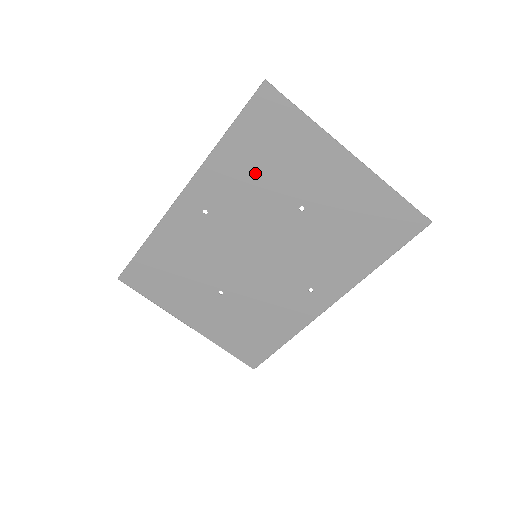
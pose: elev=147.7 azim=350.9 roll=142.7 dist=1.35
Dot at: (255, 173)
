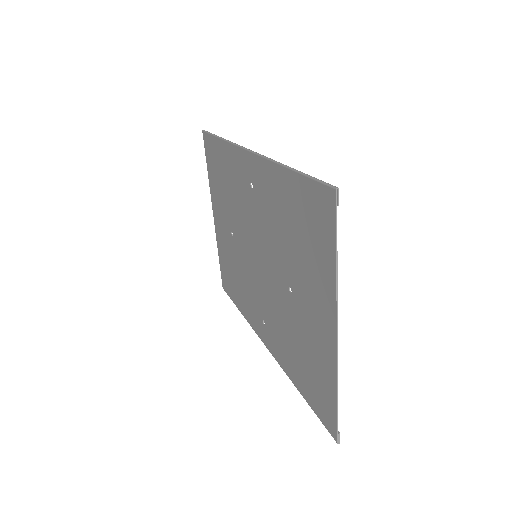
Dot at: (286, 223)
